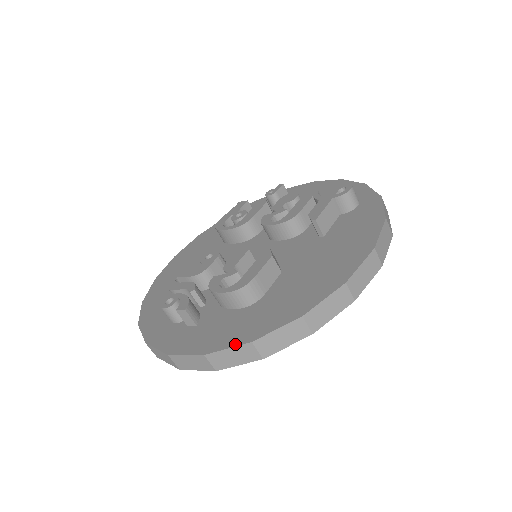
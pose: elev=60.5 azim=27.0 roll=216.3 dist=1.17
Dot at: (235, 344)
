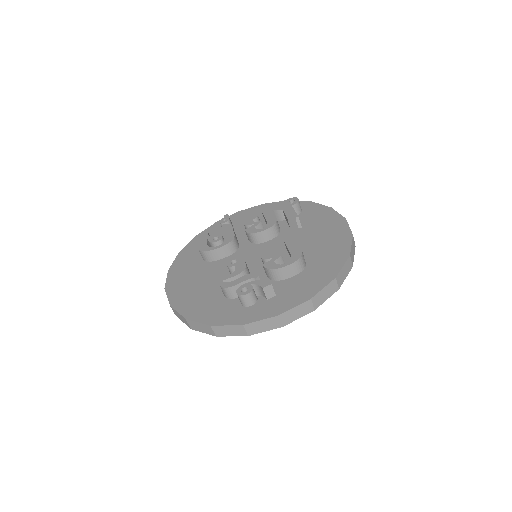
Dot at: (326, 284)
